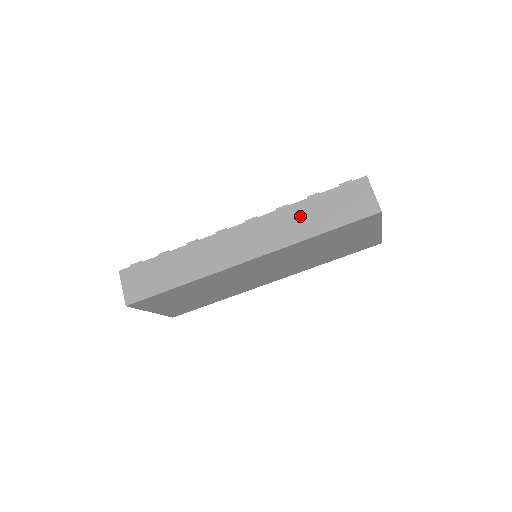
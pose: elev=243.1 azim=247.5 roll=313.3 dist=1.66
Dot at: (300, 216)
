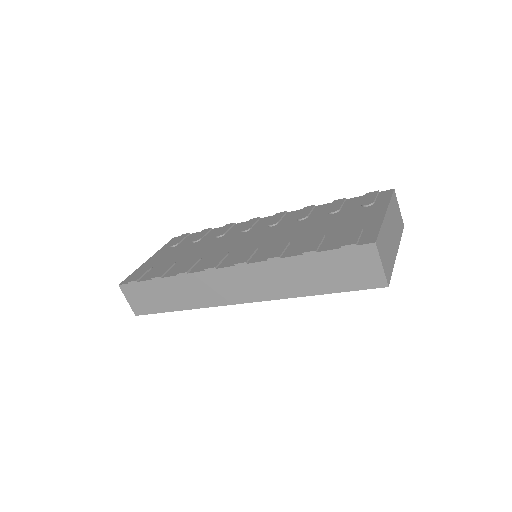
Dot at: (294, 272)
